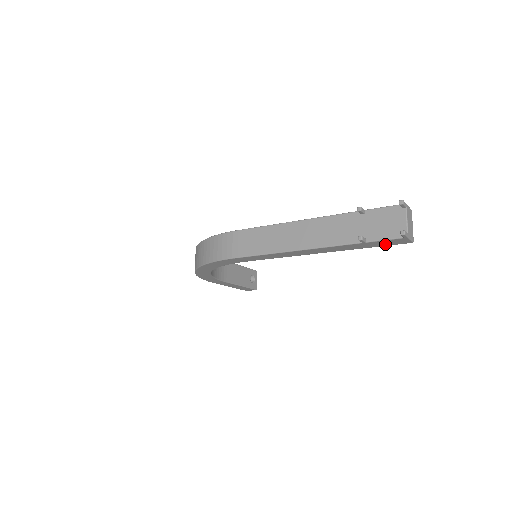
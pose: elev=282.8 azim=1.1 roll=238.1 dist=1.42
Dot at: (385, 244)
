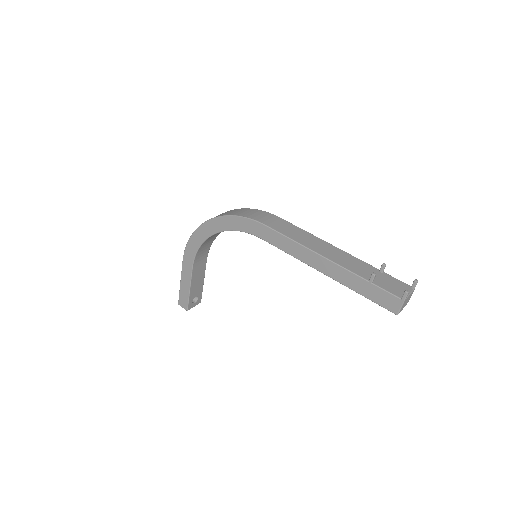
Dot at: (379, 299)
